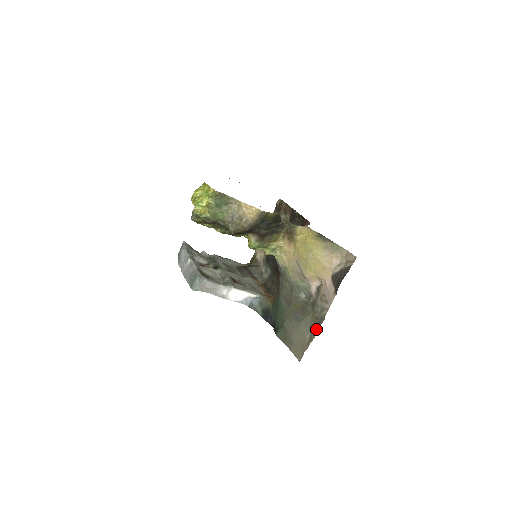
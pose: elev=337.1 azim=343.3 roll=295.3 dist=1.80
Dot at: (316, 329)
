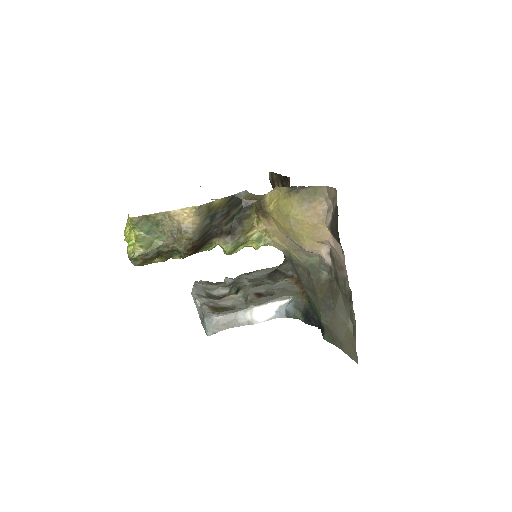
Dot at: (351, 311)
